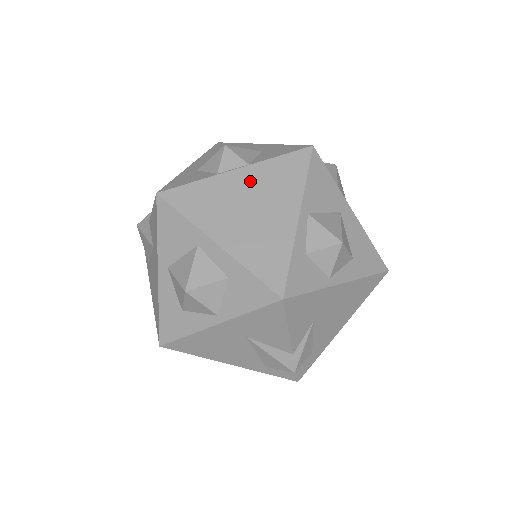
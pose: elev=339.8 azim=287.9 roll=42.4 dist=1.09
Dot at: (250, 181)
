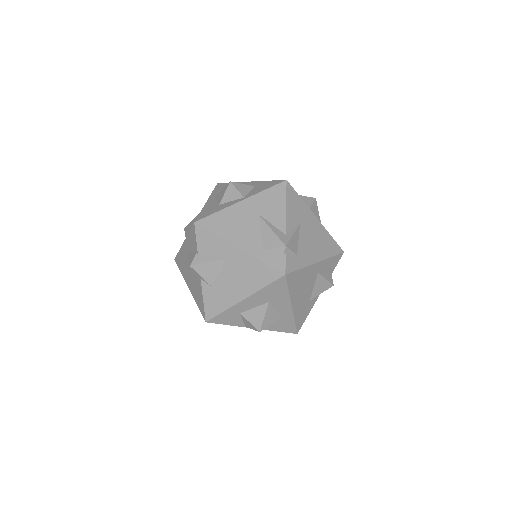
Dot at: occluded
